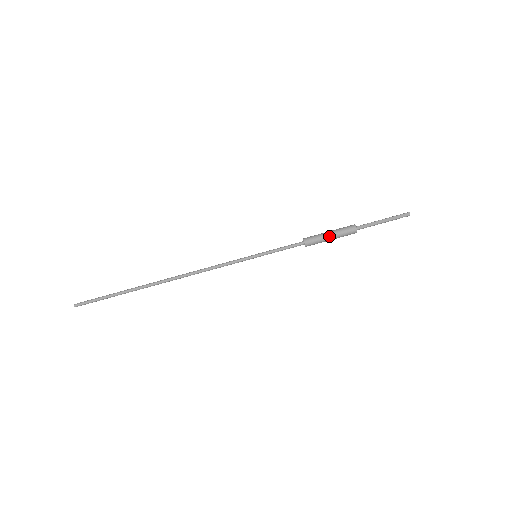
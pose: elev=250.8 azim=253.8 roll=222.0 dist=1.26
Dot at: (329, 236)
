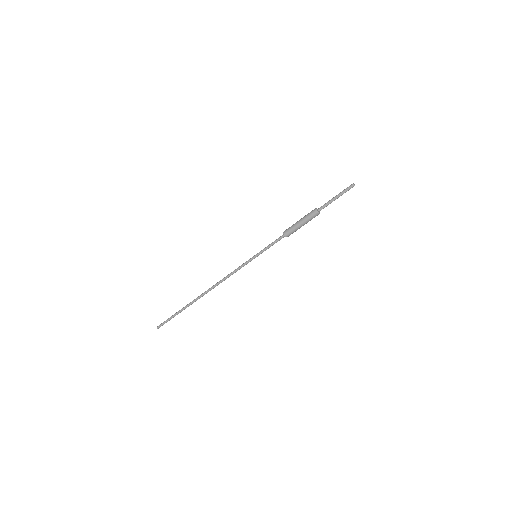
Dot at: (301, 226)
